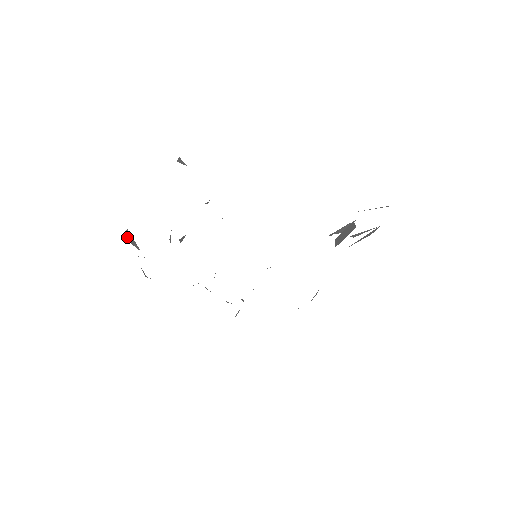
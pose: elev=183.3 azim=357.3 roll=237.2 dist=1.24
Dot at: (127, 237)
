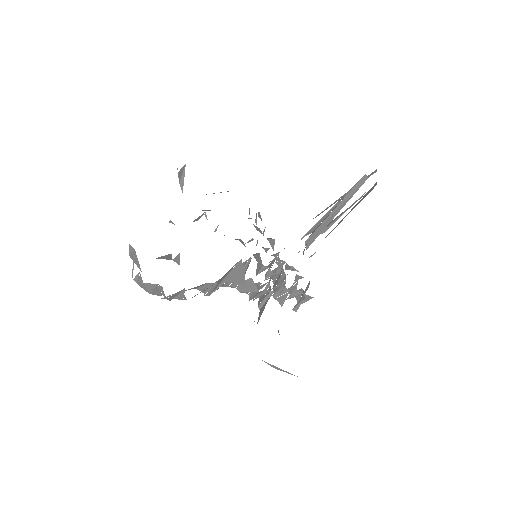
Dot at: (133, 252)
